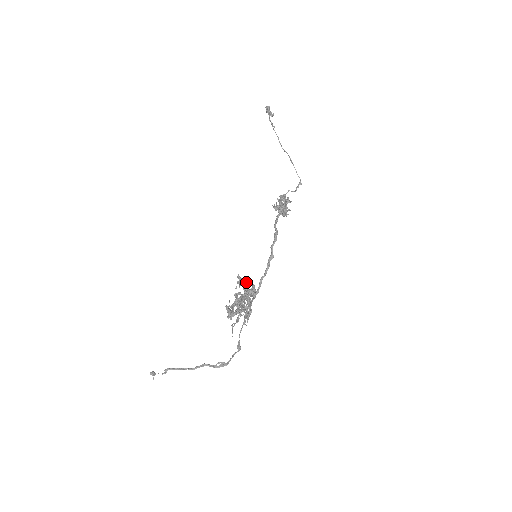
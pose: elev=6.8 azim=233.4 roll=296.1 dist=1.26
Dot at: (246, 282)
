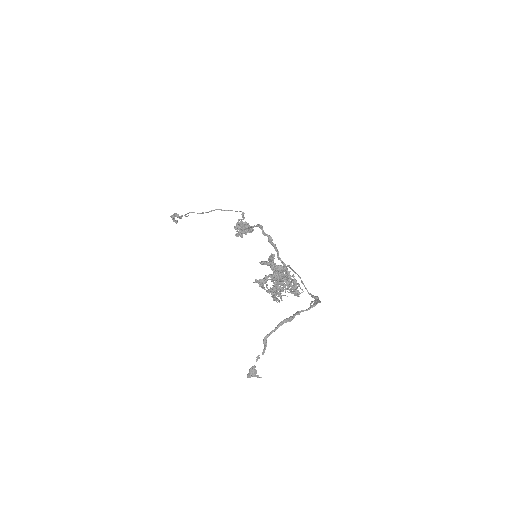
Dot at: (267, 277)
